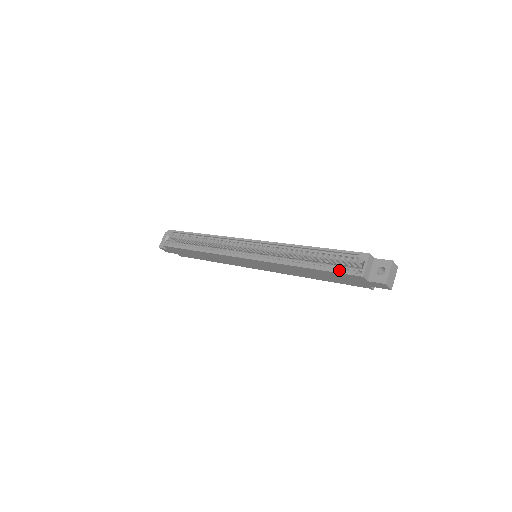
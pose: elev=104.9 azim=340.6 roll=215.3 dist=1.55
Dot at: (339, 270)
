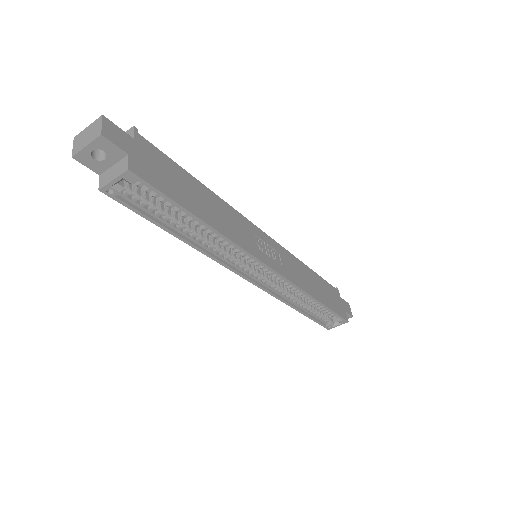
Dot at: (319, 319)
